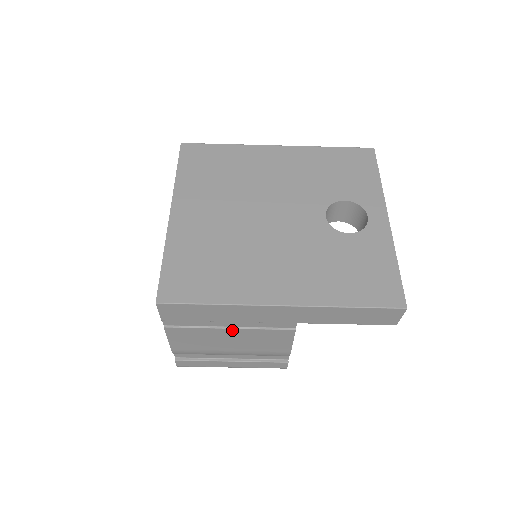
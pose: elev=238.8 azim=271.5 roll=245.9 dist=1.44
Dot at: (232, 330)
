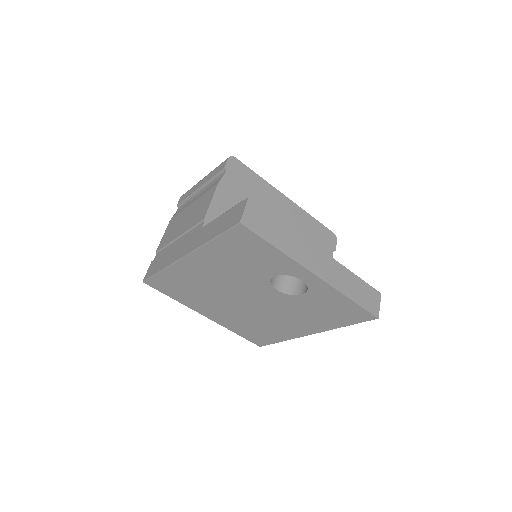
Dot at: occluded
